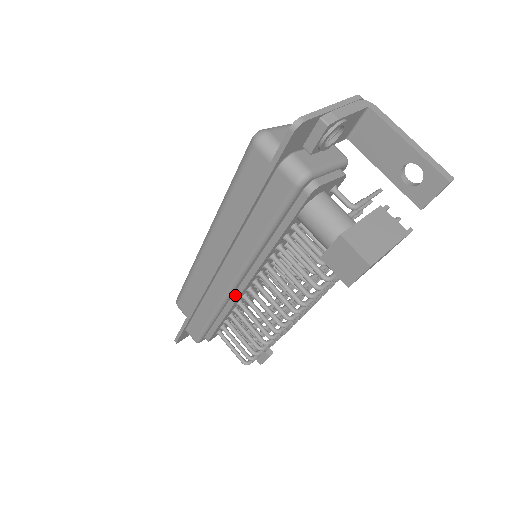
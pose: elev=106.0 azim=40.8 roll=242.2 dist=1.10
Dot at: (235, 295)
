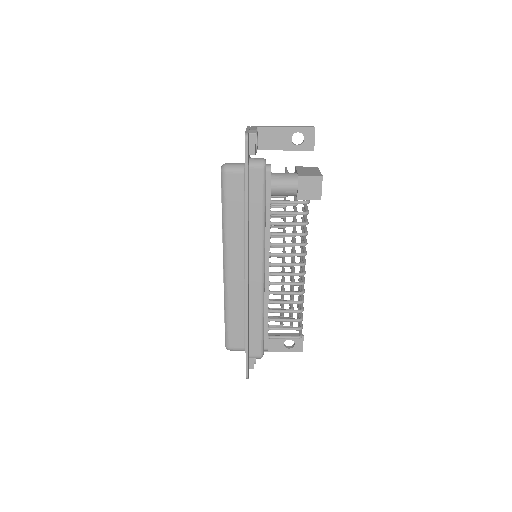
Dot at: (266, 283)
